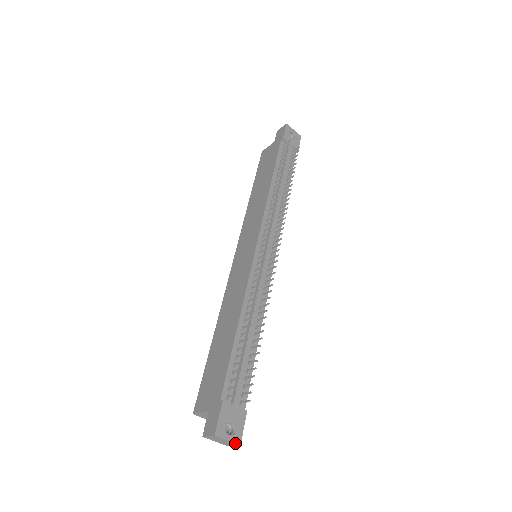
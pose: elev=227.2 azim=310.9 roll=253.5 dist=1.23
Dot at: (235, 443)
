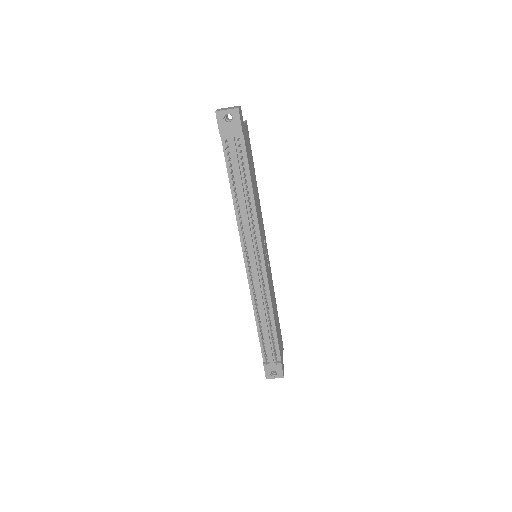
Dot at: occluded
